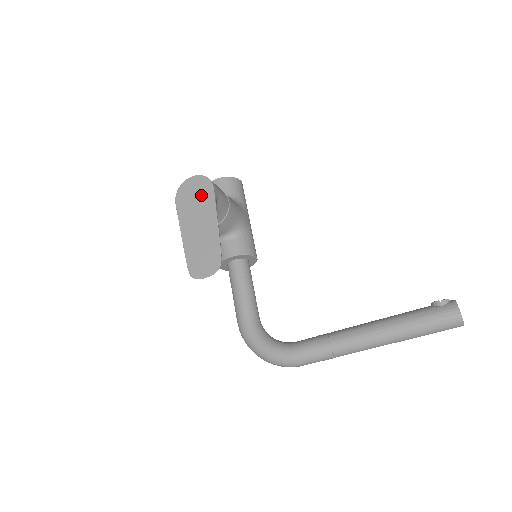
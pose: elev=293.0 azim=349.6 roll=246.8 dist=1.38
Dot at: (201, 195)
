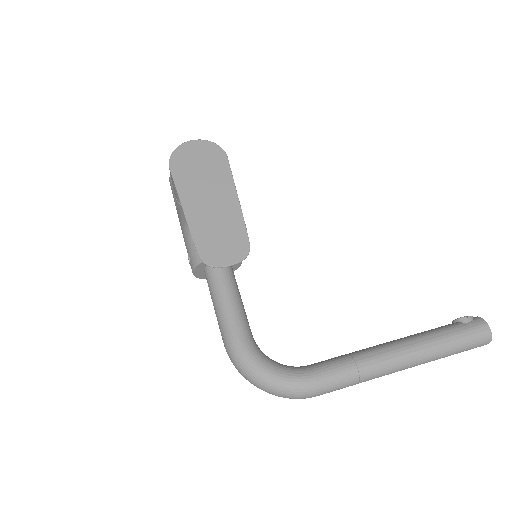
Dot at: (210, 163)
